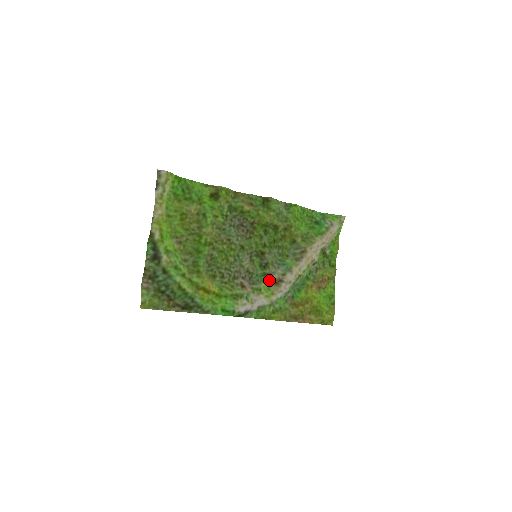
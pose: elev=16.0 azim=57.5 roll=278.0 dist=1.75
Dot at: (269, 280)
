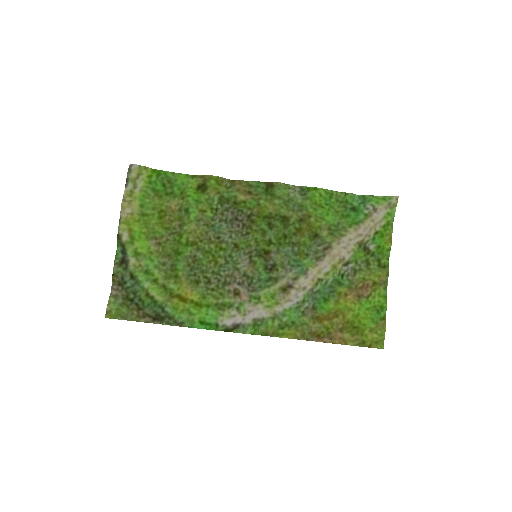
Dot at: (275, 286)
